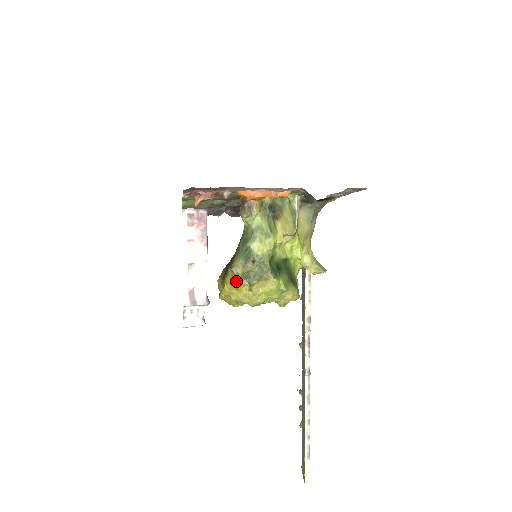
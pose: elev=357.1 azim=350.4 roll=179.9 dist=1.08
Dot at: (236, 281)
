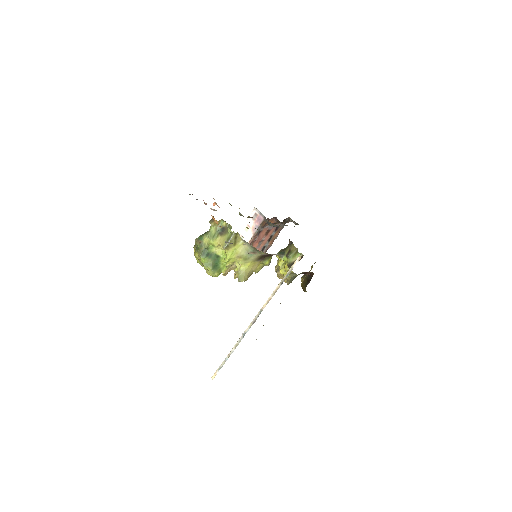
Dot at: (195, 245)
